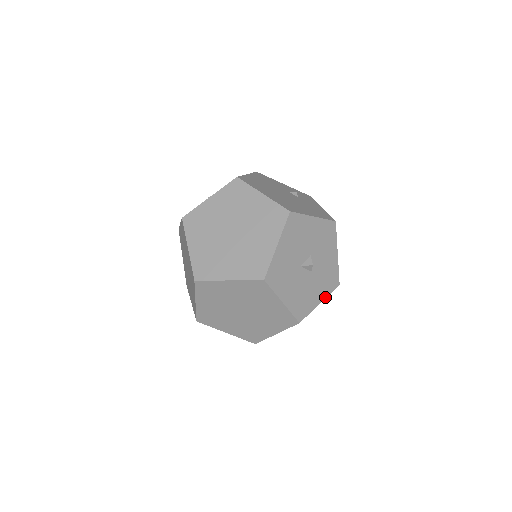
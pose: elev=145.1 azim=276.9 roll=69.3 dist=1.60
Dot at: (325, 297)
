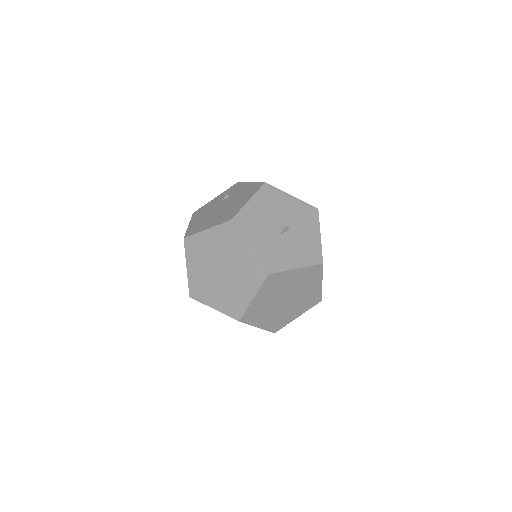
Dot at: (319, 228)
